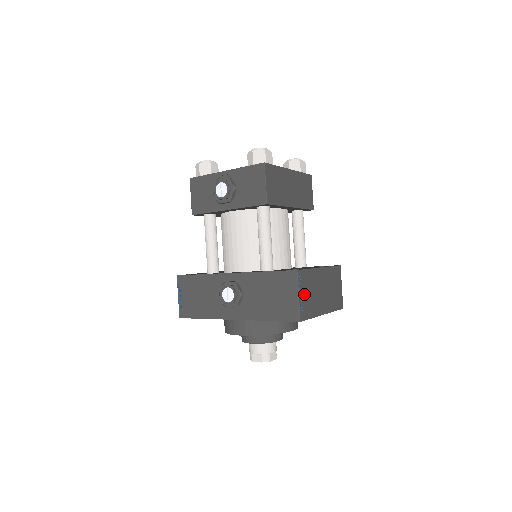
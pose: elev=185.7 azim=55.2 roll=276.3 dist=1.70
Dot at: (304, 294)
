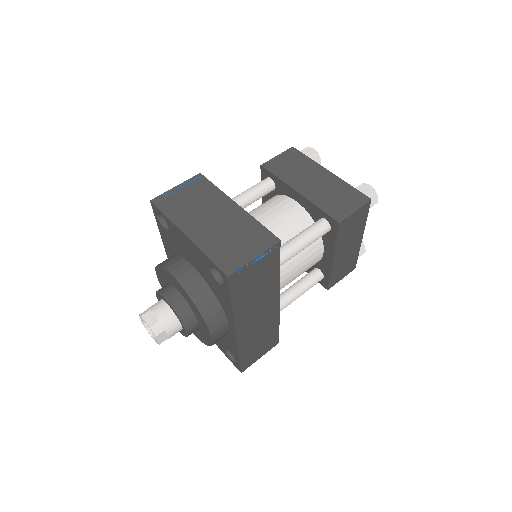
Dot at: (184, 193)
